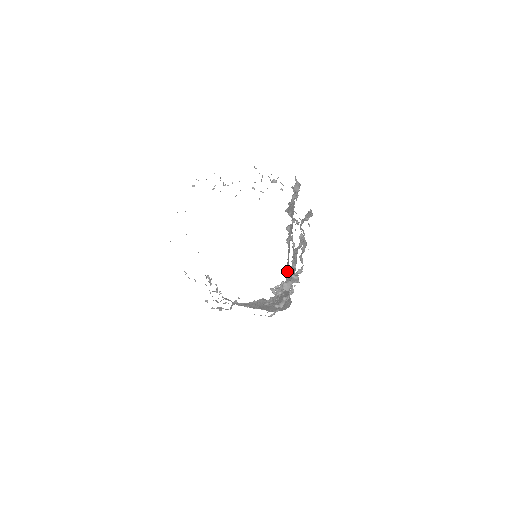
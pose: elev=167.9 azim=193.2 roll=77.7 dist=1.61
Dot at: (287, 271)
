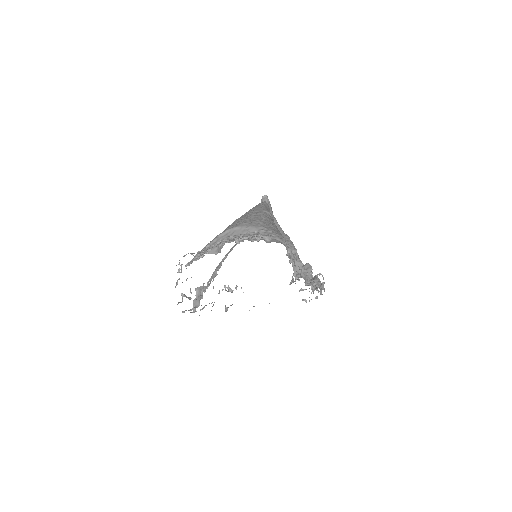
Dot at: occluded
